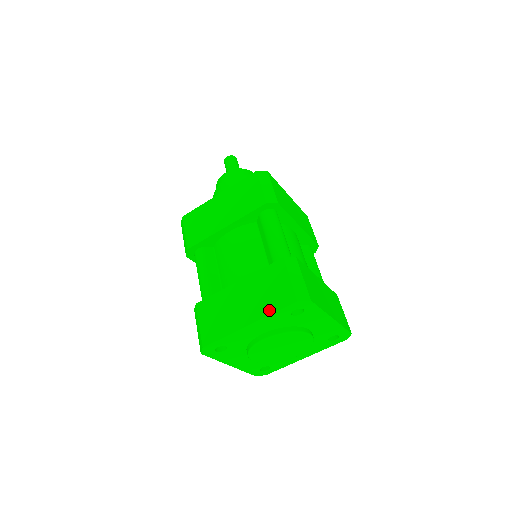
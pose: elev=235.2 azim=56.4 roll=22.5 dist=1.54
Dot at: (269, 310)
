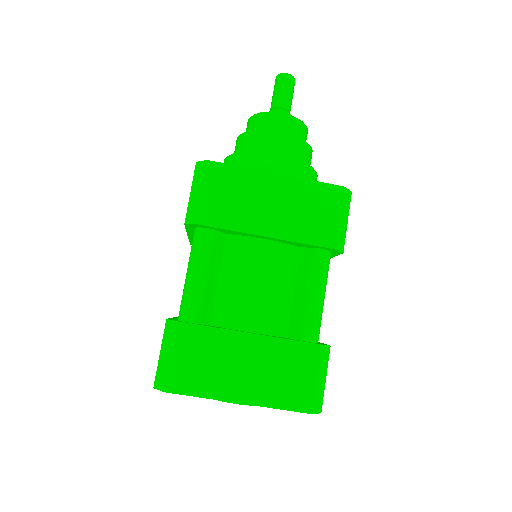
Dot at: (274, 402)
